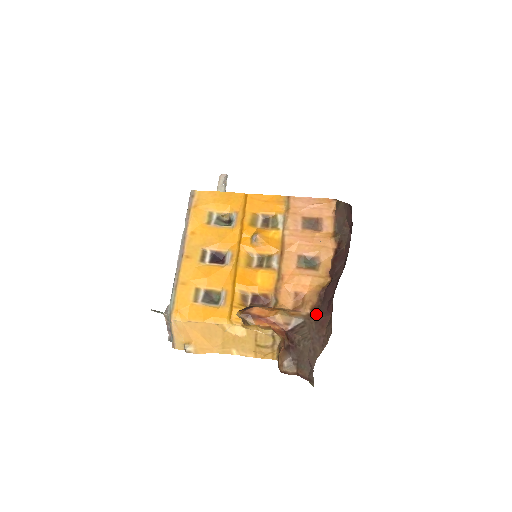
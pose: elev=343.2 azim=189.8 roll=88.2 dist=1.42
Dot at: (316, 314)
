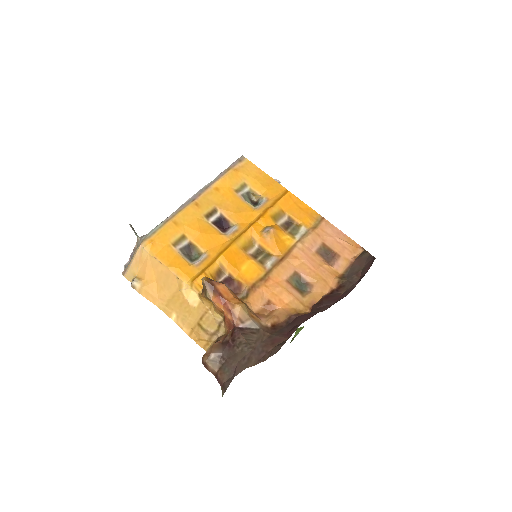
Dot at: (274, 331)
